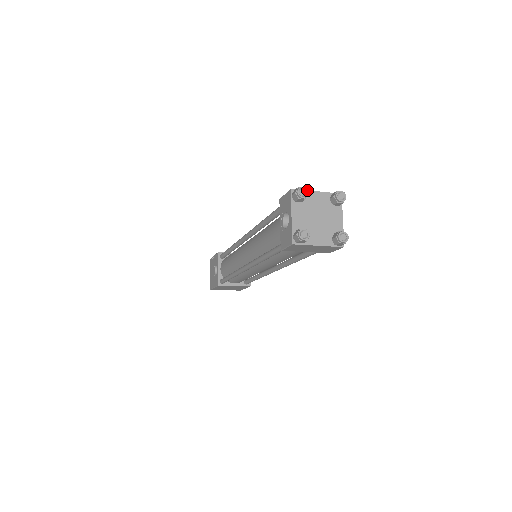
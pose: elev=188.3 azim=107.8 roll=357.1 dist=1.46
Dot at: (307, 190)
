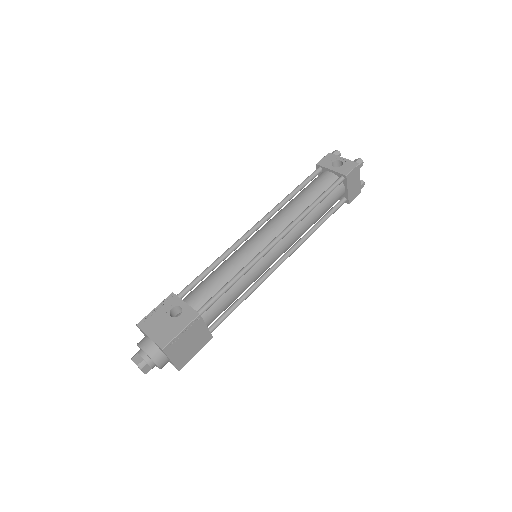
Dot at: occluded
